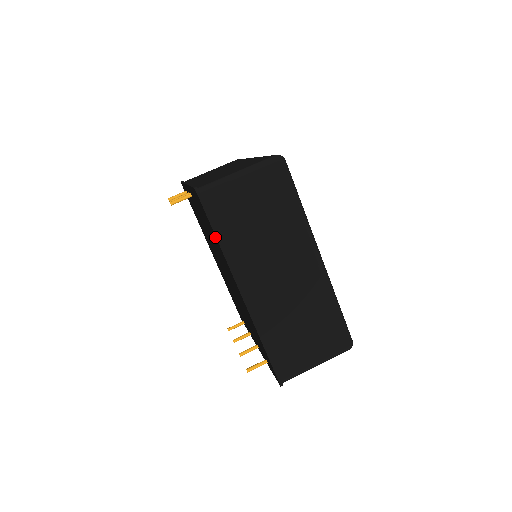
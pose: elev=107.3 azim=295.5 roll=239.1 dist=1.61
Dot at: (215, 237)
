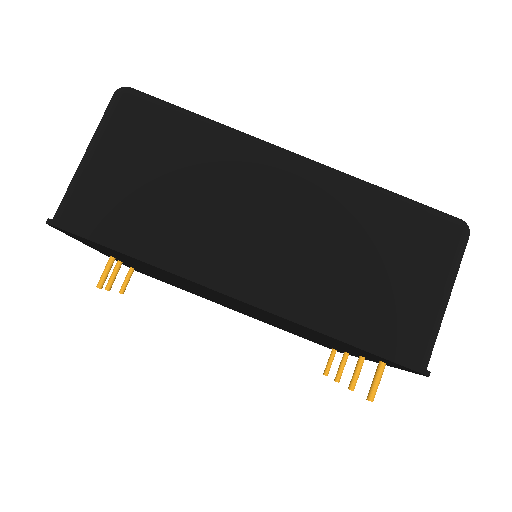
Dot at: (131, 258)
